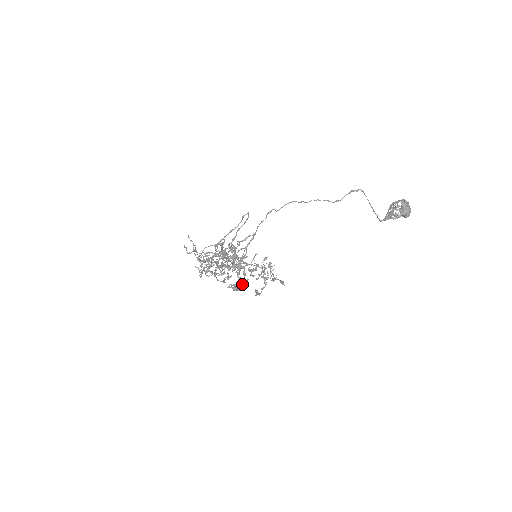
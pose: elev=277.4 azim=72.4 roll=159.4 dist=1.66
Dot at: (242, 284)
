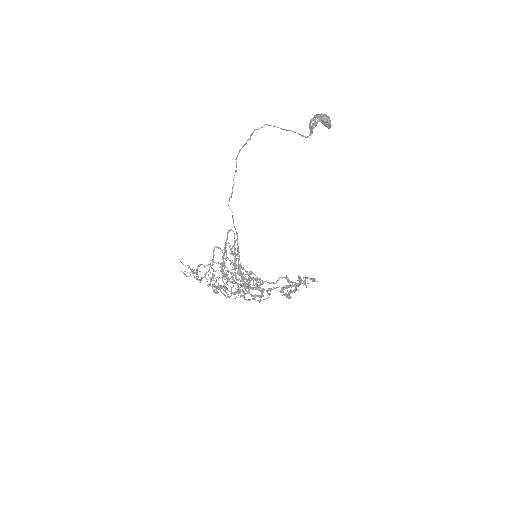
Dot at: occluded
